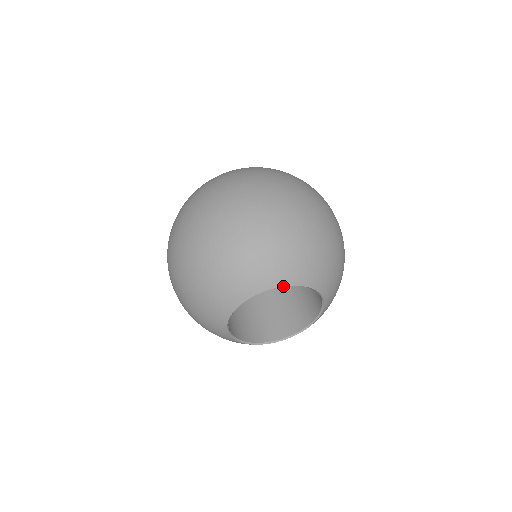
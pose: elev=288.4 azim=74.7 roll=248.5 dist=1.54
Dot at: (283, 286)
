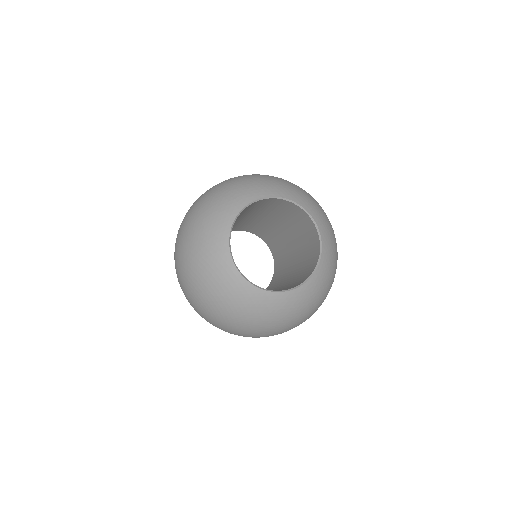
Dot at: (255, 200)
